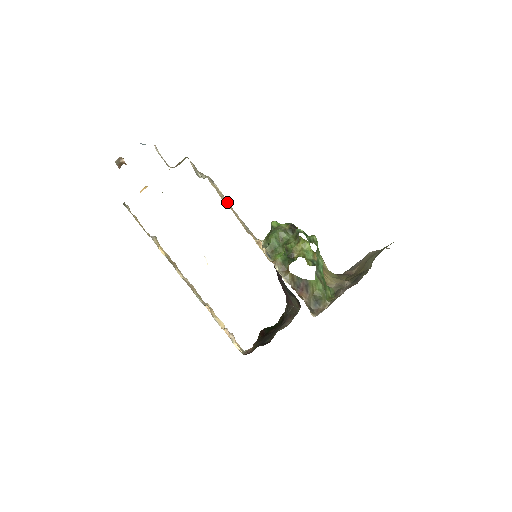
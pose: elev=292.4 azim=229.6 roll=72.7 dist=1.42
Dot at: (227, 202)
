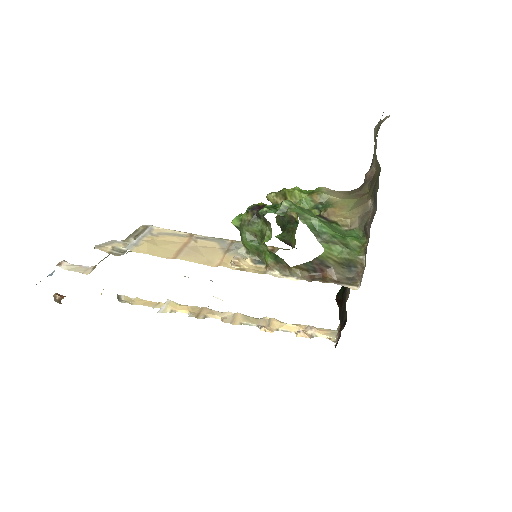
Dot at: (179, 235)
